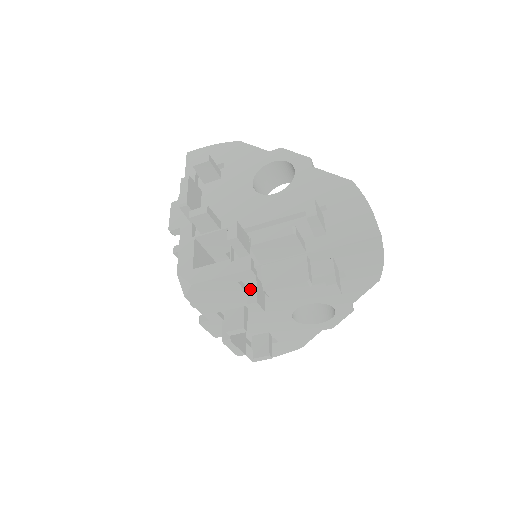
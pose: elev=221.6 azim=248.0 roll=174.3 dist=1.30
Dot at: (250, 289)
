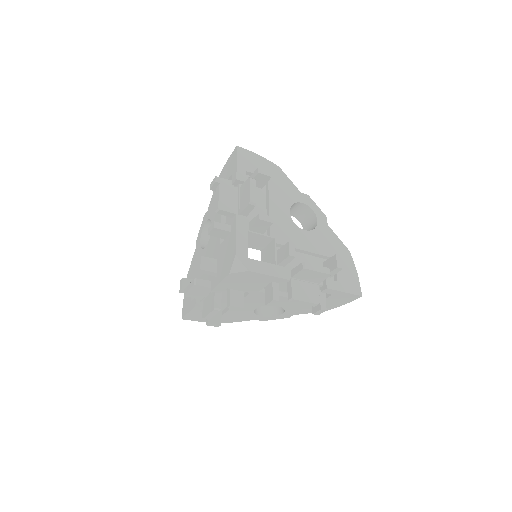
Dot at: (275, 289)
